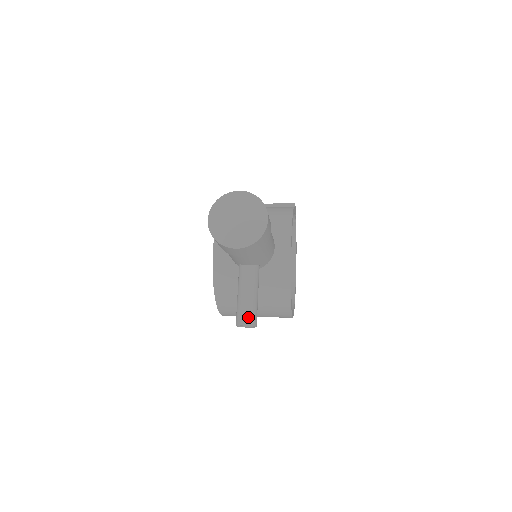
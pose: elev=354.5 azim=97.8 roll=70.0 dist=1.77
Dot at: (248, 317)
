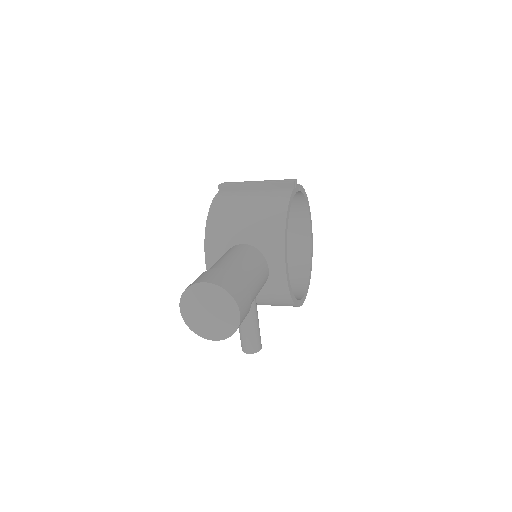
Dot at: (250, 347)
